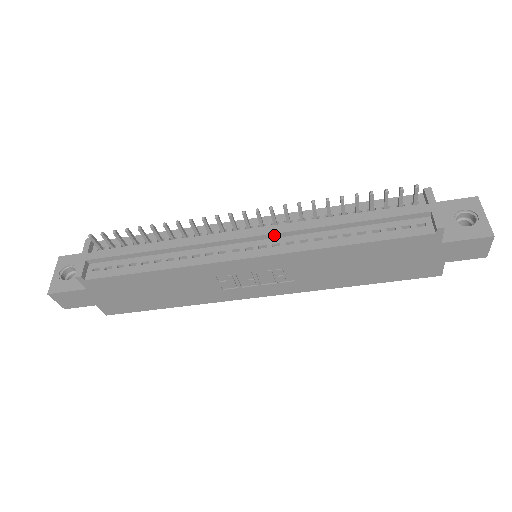
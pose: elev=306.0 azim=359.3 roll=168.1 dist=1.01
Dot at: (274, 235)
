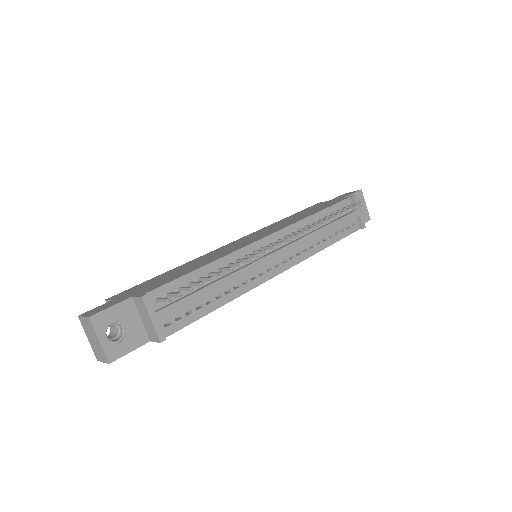
Dot at: (291, 251)
